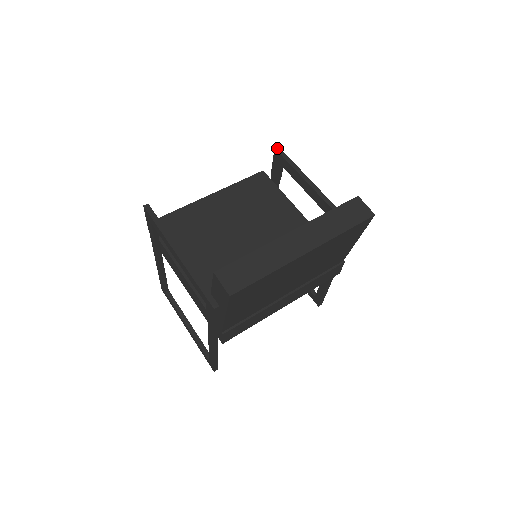
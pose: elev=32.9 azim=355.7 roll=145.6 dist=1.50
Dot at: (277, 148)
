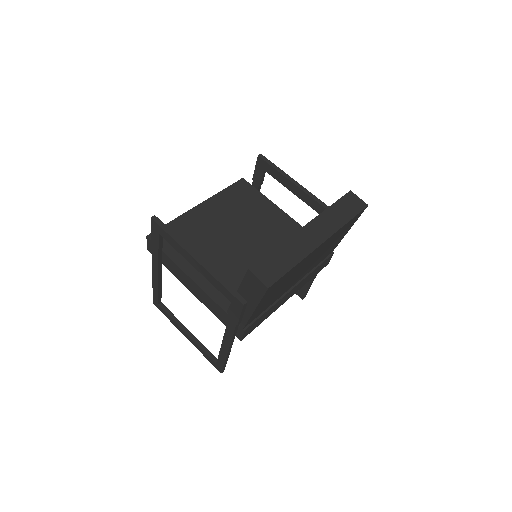
Dot at: (260, 155)
